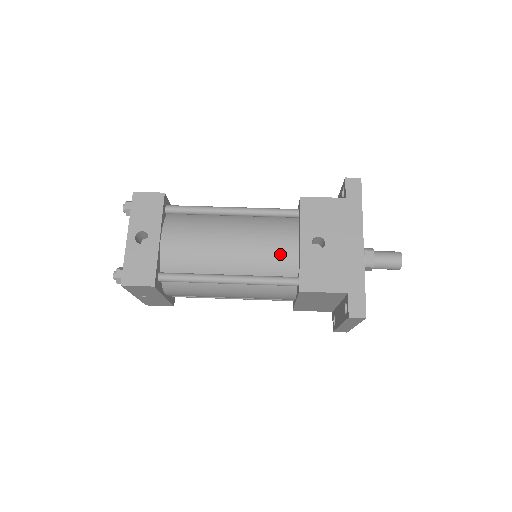
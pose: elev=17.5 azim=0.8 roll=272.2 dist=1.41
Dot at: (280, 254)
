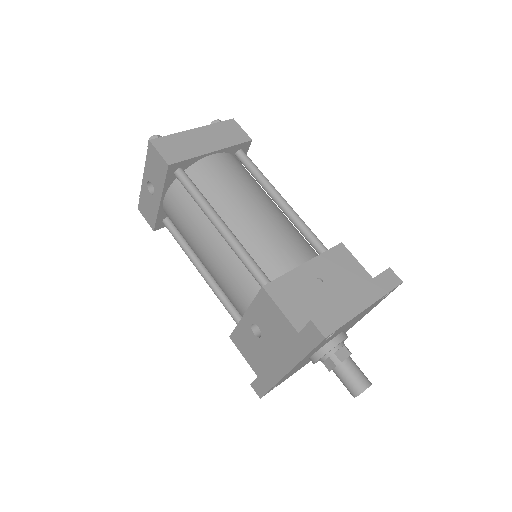
Dot at: (232, 301)
